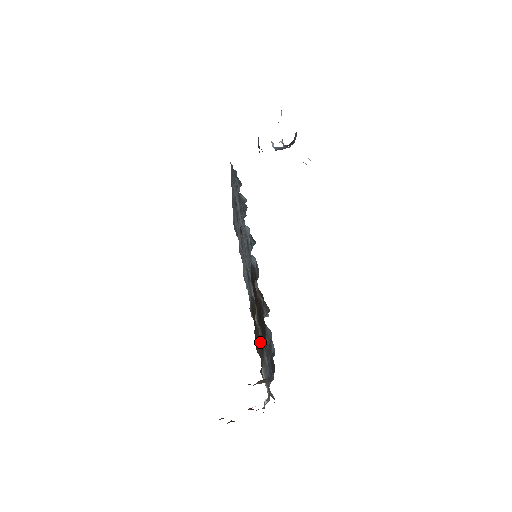
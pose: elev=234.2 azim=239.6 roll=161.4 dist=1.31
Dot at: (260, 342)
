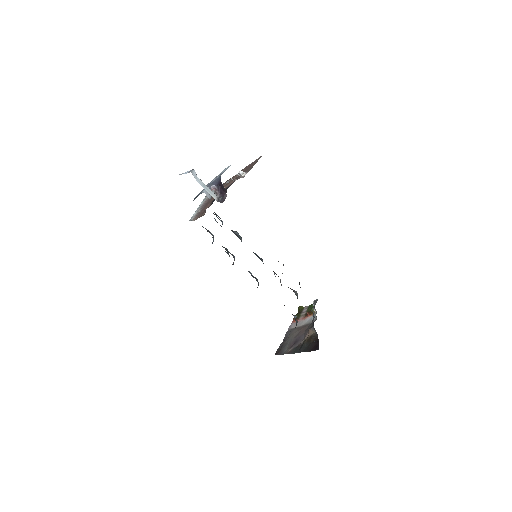
Dot at: (293, 291)
